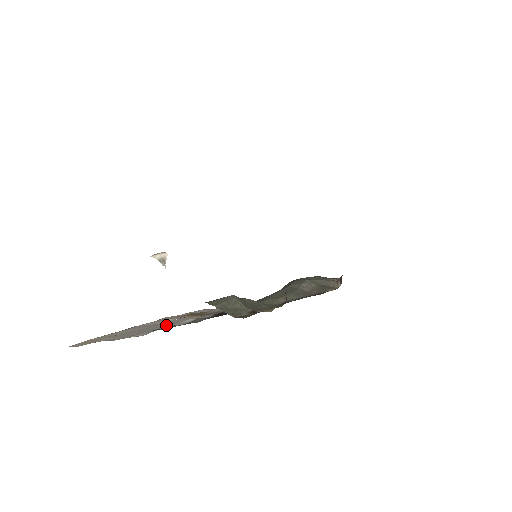
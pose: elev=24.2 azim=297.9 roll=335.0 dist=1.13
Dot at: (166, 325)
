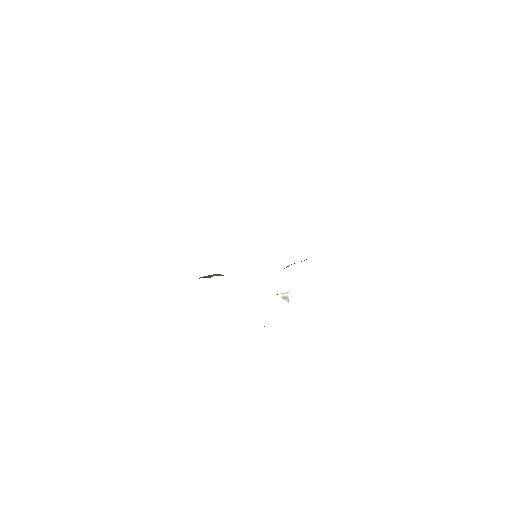
Dot at: occluded
